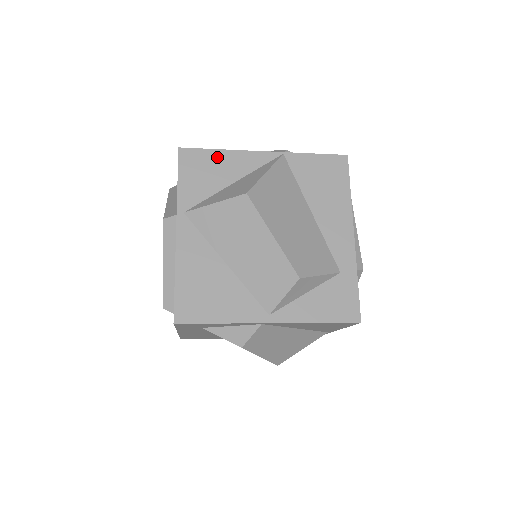
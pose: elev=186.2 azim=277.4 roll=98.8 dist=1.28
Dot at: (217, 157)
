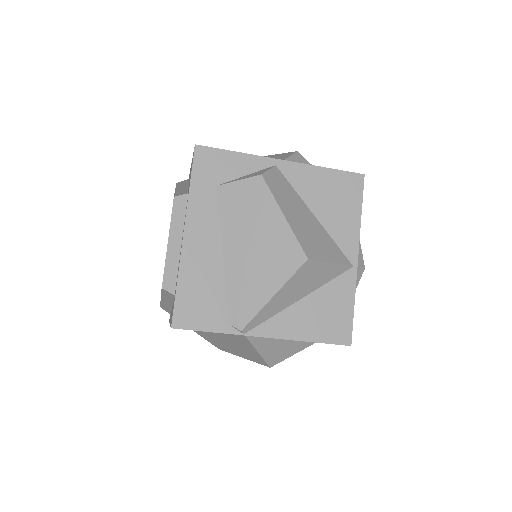
Dot at: occluded
